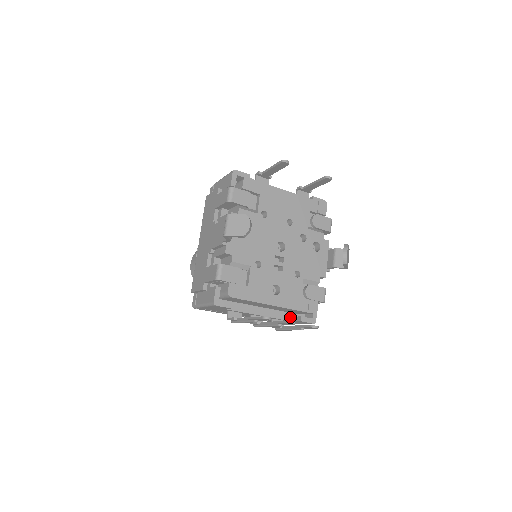
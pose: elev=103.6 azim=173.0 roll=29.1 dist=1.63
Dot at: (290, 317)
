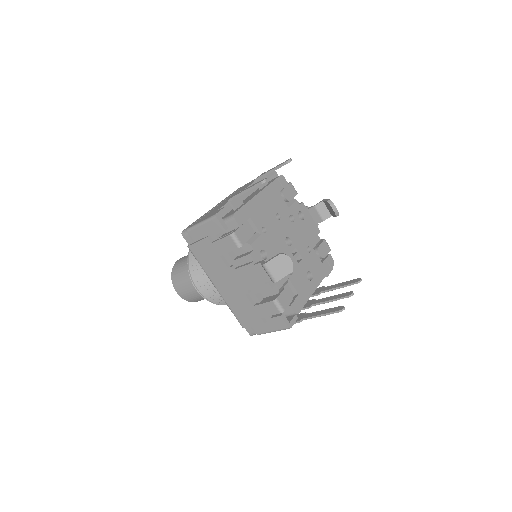
Dot at: occluded
